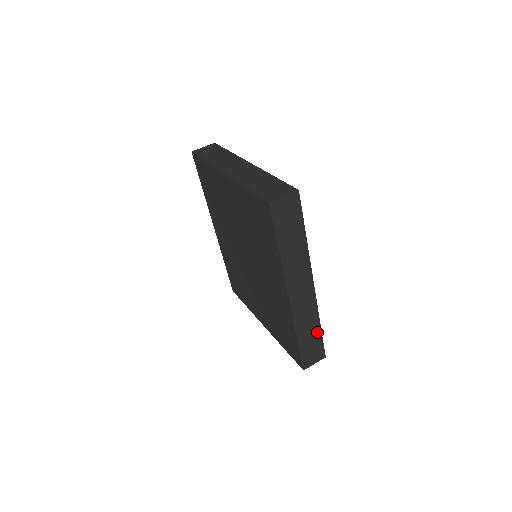
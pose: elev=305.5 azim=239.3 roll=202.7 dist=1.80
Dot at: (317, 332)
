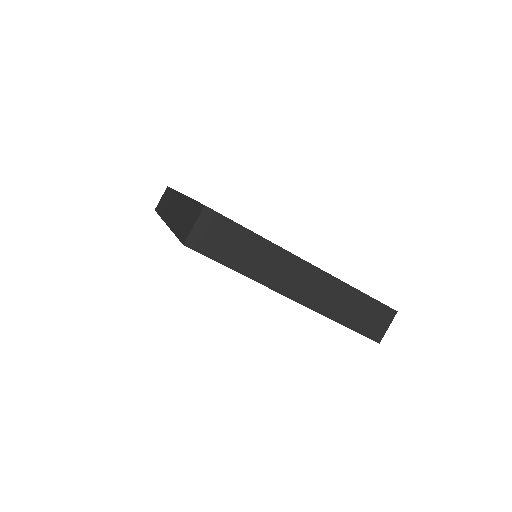
Dot at: occluded
